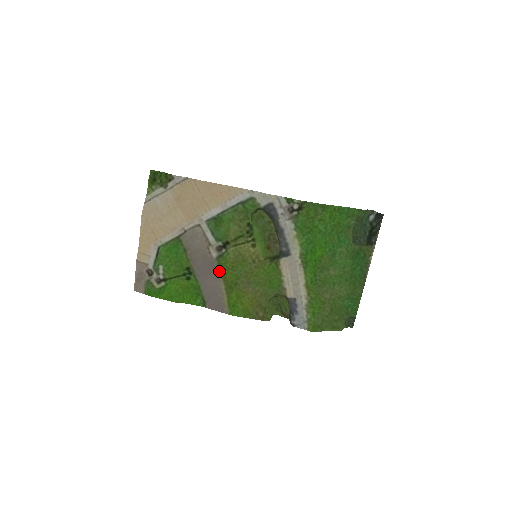
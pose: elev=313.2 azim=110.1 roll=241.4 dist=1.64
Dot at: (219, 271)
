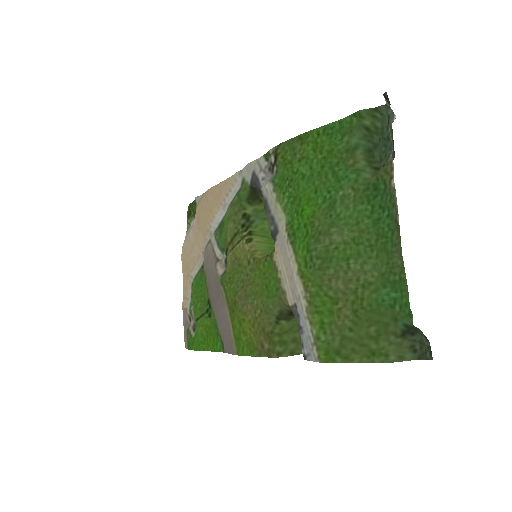
Dot at: (223, 291)
